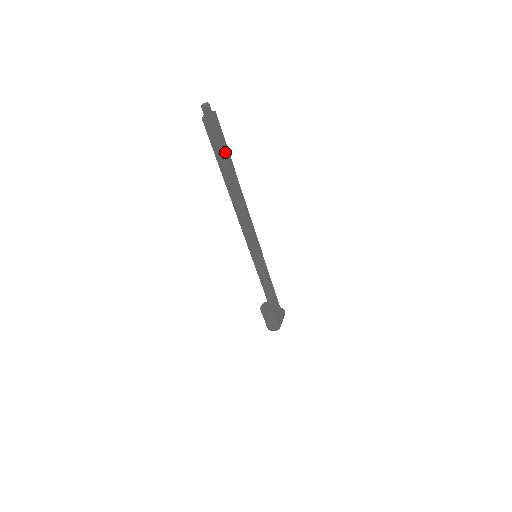
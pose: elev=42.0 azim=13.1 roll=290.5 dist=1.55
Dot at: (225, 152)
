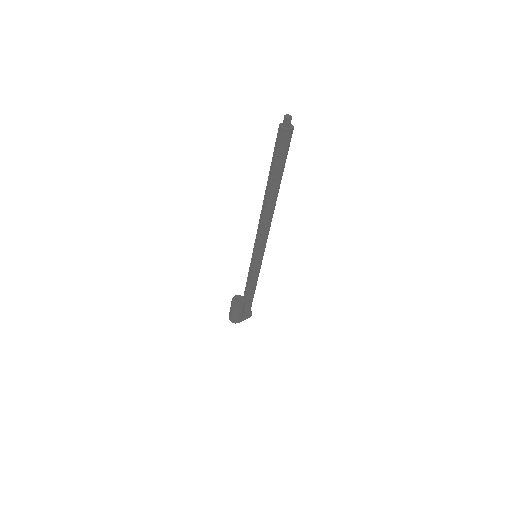
Dot at: (281, 162)
